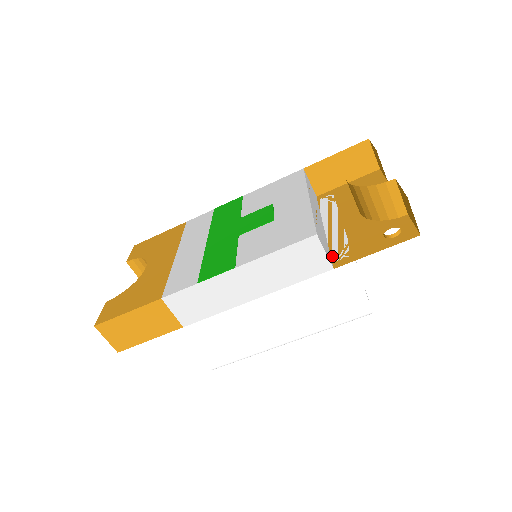
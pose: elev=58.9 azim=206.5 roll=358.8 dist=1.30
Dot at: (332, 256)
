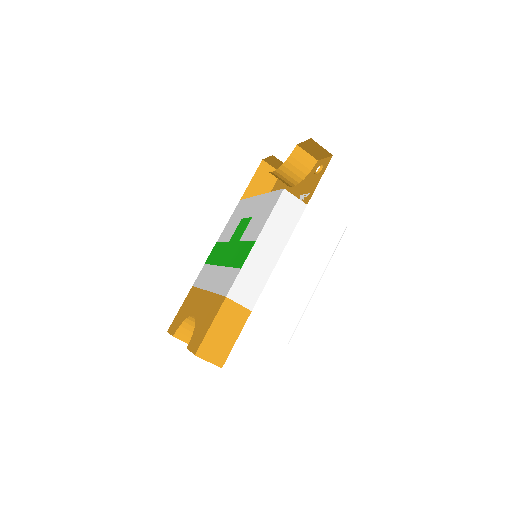
Dot at: occluded
